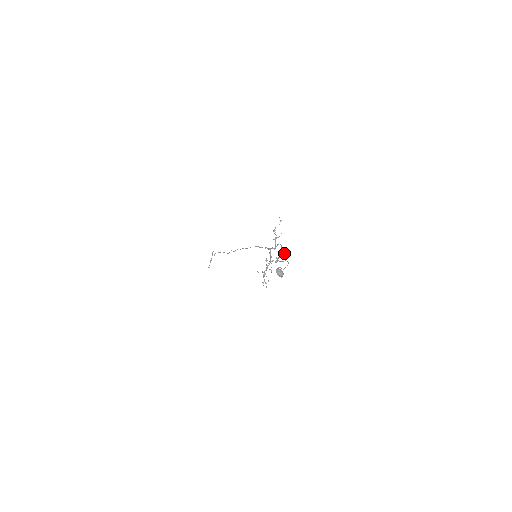
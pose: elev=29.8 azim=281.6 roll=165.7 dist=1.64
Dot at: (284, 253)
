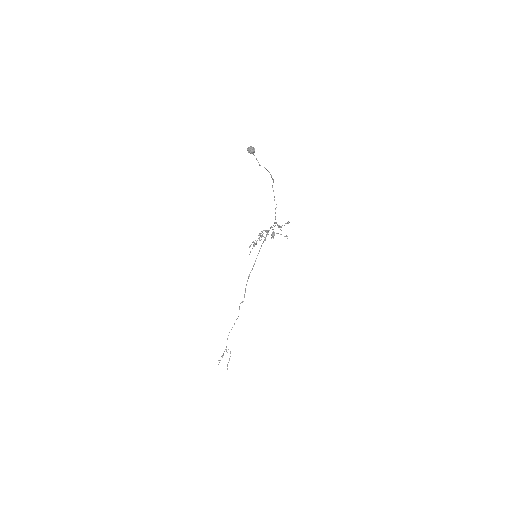
Dot at: occluded
